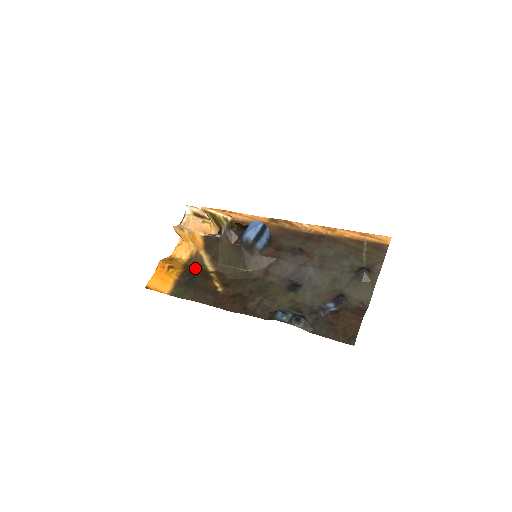
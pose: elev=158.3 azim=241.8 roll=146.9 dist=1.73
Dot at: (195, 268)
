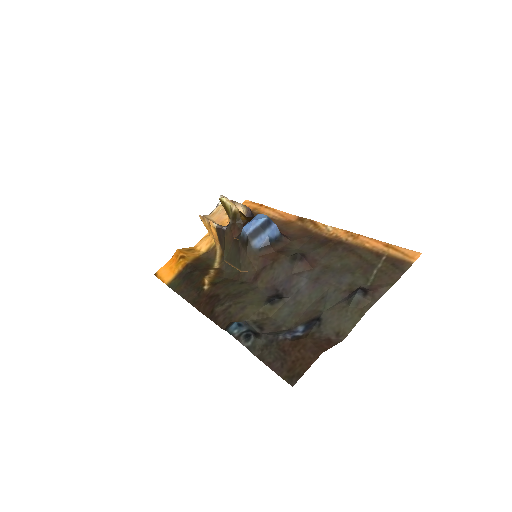
Dot at: (204, 262)
